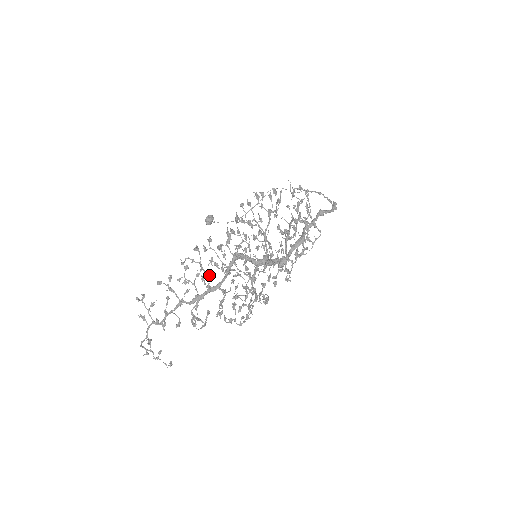
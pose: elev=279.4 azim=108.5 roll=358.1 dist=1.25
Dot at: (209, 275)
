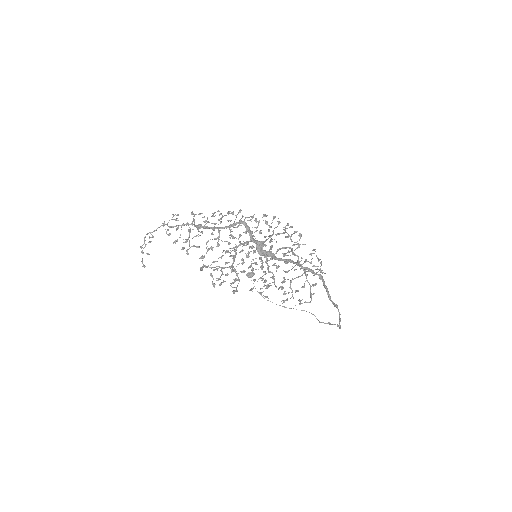
Dot at: (221, 222)
